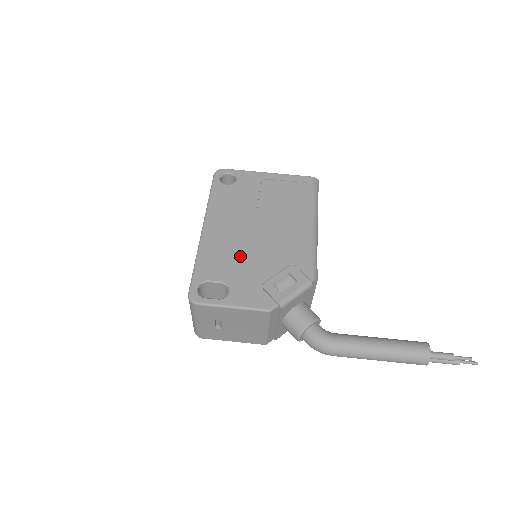
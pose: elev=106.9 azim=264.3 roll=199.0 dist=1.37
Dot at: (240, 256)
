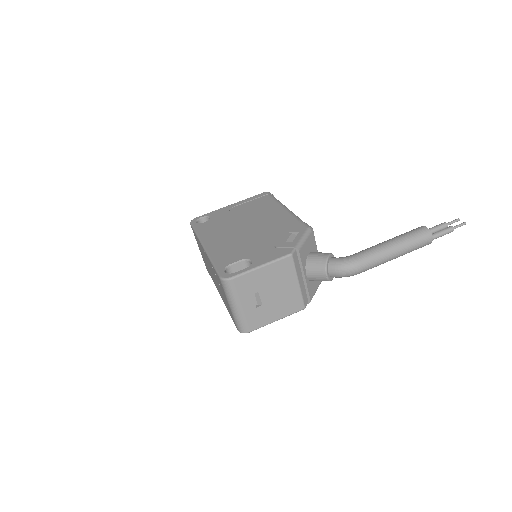
Dot at: (244, 243)
